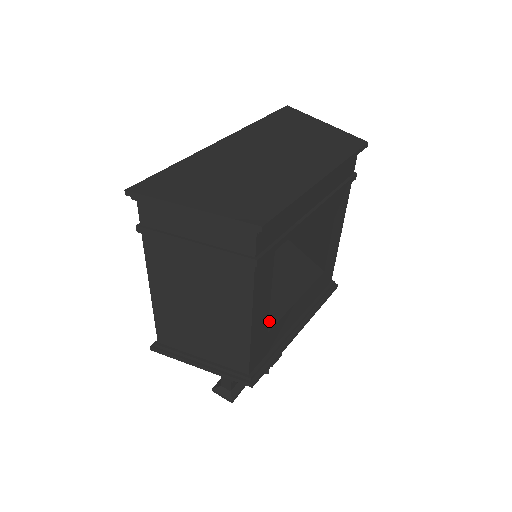
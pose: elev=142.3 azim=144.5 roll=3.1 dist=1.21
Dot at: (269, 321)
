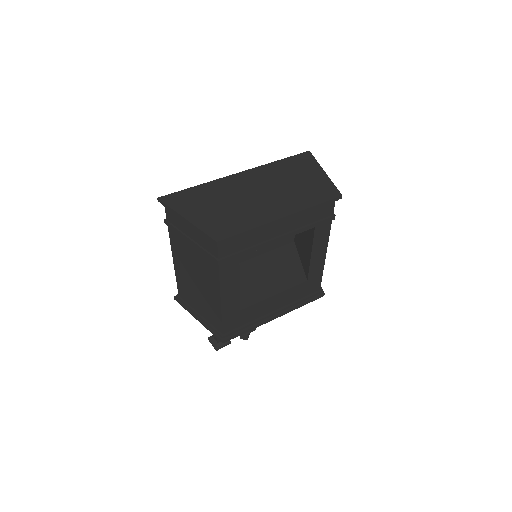
Dot at: (246, 303)
